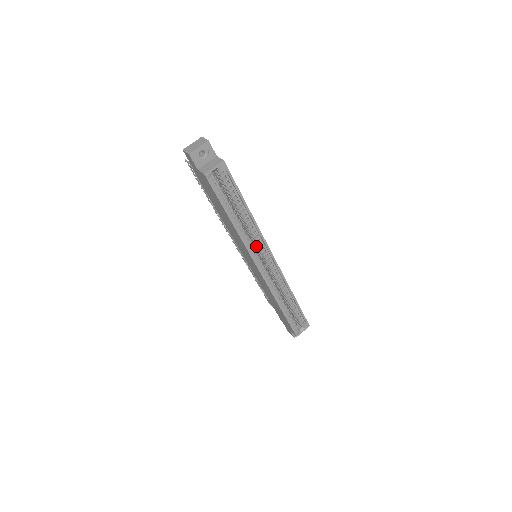
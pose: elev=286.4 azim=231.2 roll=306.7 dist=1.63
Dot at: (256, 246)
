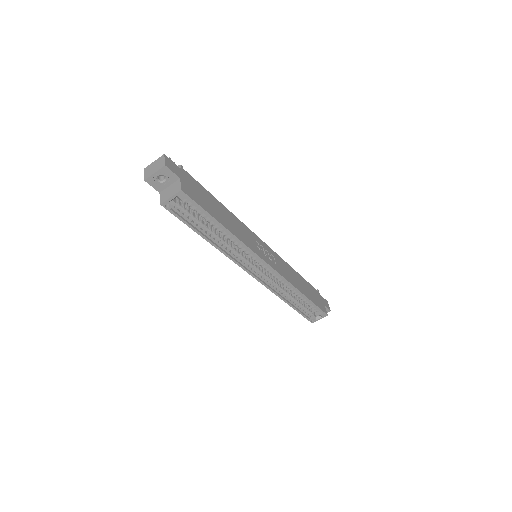
Dot at: occluded
